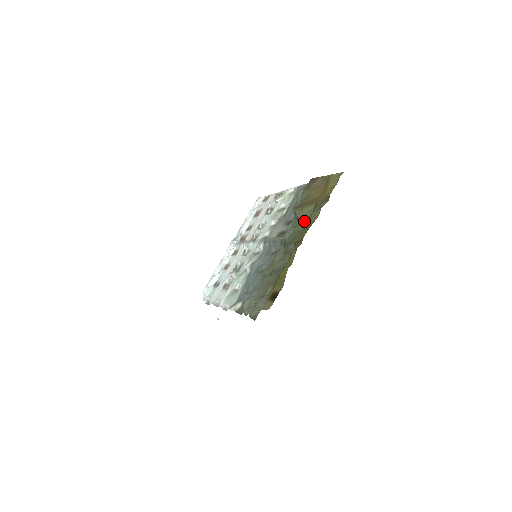
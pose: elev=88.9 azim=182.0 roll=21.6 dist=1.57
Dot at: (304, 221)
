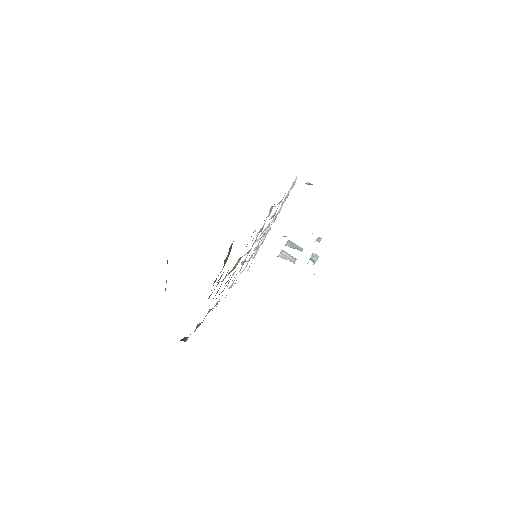
Dot at: occluded
